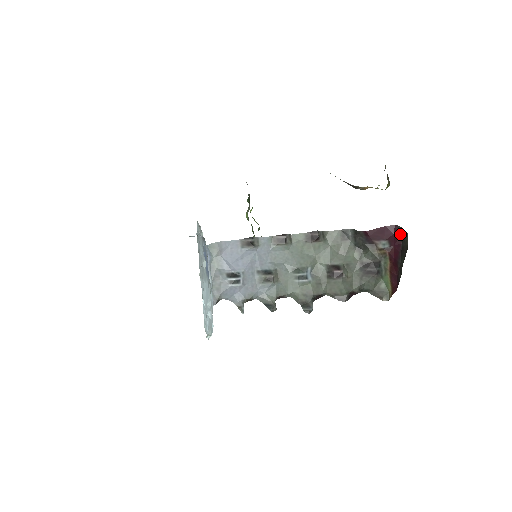
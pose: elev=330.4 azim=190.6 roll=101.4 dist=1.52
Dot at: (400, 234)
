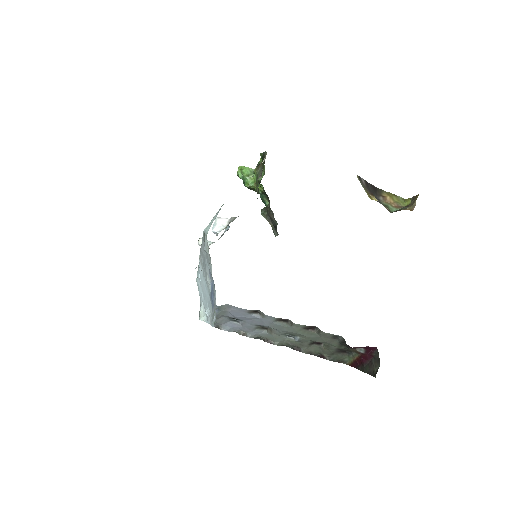
Dot at: (376, 355)
